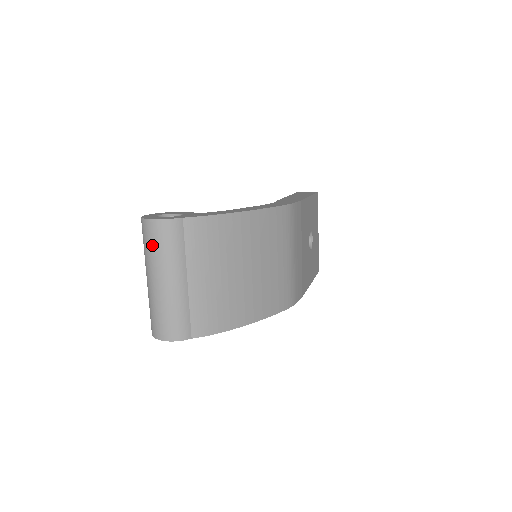
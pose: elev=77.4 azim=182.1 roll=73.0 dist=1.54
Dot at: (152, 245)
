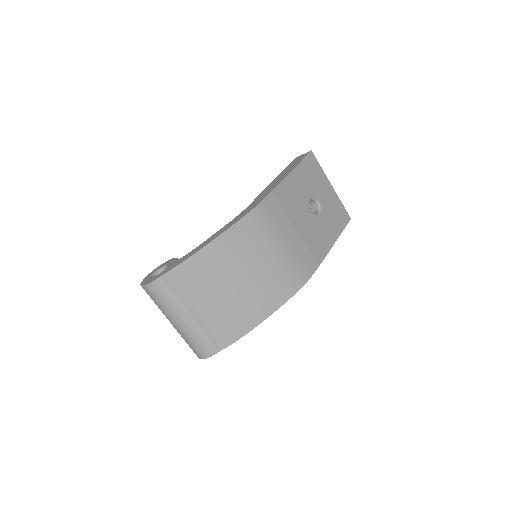
Dot at: (154, 301)
